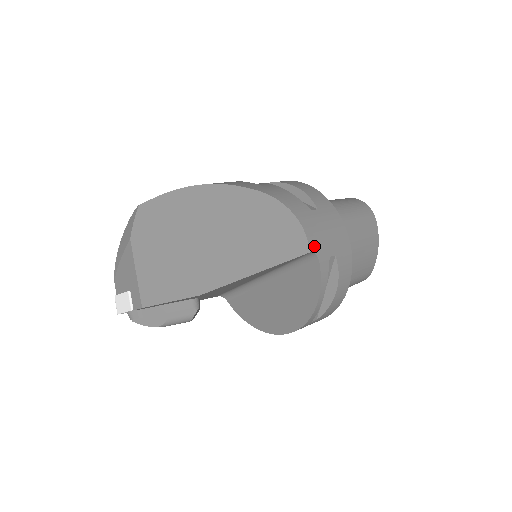
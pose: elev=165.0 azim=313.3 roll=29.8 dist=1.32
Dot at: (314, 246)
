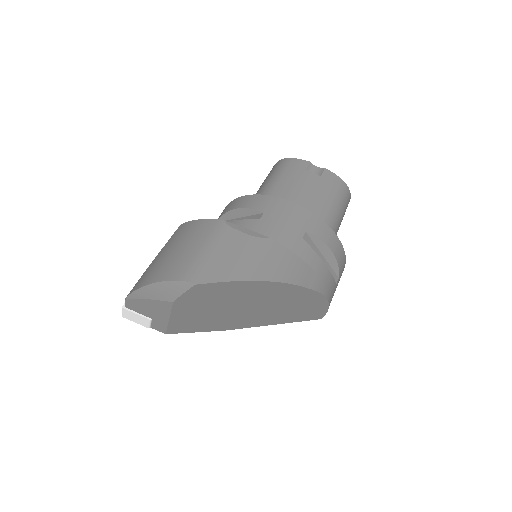
Dot at: occluded
